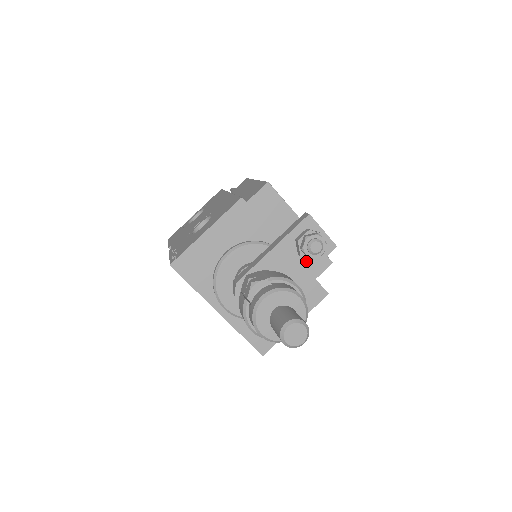
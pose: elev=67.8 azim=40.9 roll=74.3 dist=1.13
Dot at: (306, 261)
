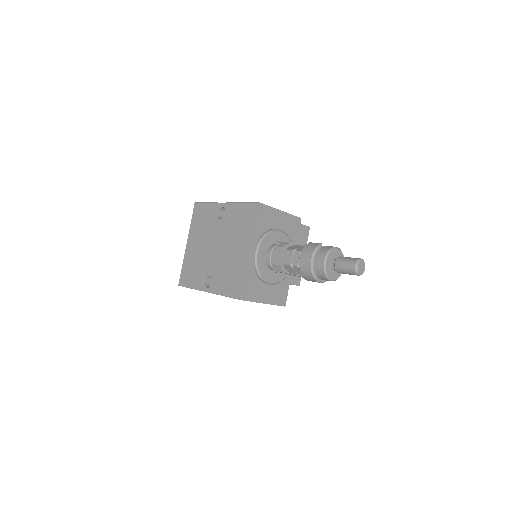
Dot at: occluded
